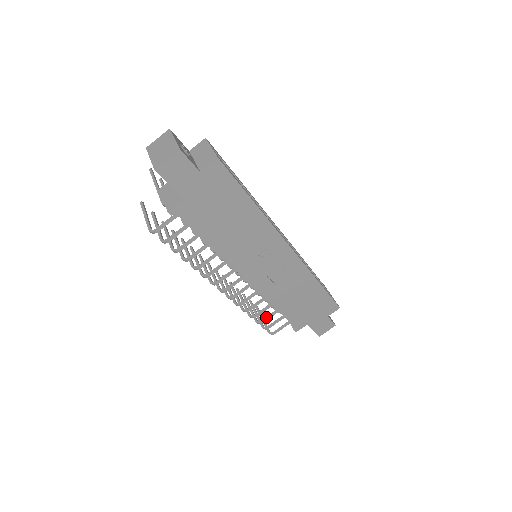
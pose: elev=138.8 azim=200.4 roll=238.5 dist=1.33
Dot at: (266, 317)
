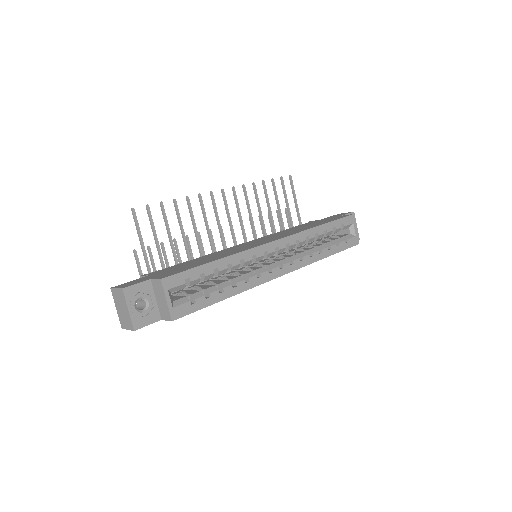
Dot at: occluded
